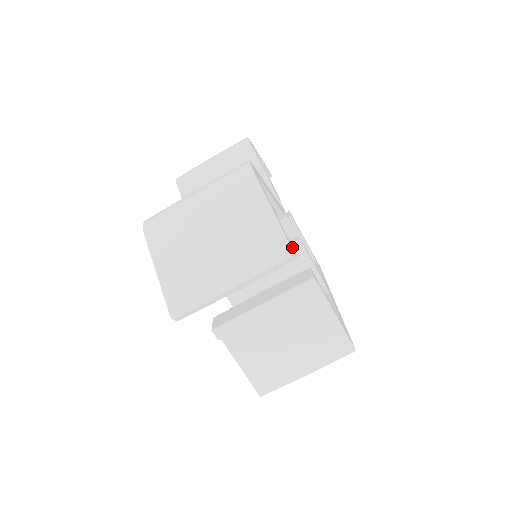
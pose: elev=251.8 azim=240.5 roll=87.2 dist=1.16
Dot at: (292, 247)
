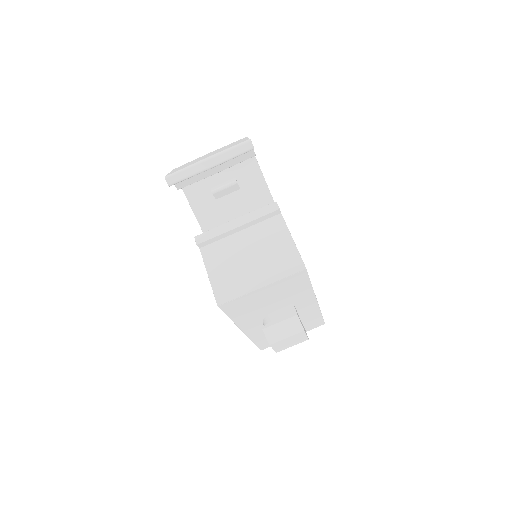
Dot at: occluded
